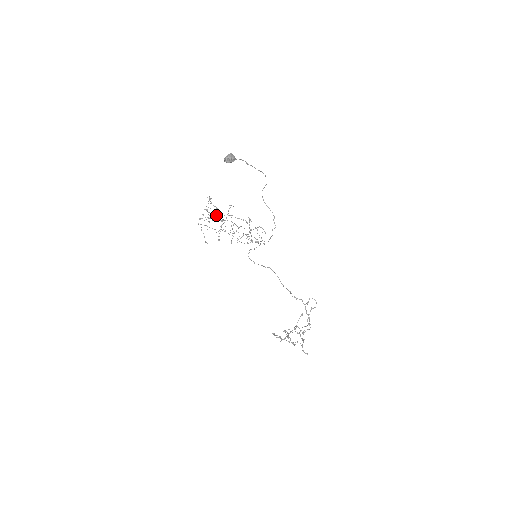
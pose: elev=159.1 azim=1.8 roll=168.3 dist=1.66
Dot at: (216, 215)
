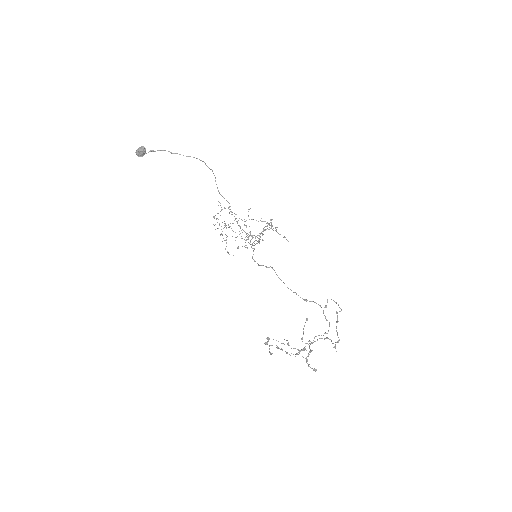
Dot at: (237, 222)
